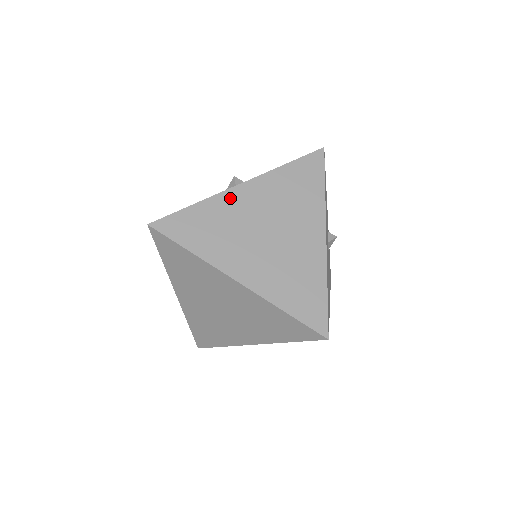
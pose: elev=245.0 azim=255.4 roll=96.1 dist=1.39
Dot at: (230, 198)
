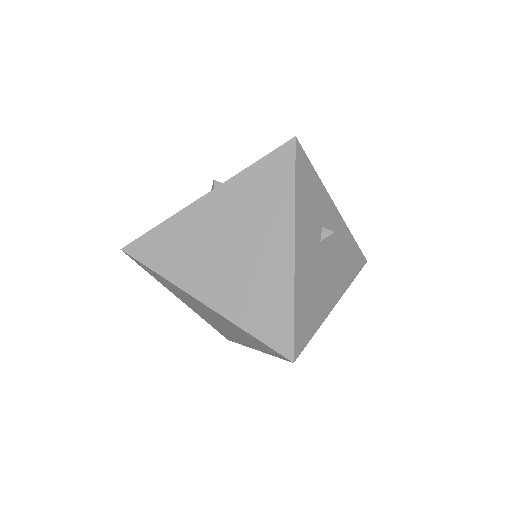
Dot at: (193, 213)
